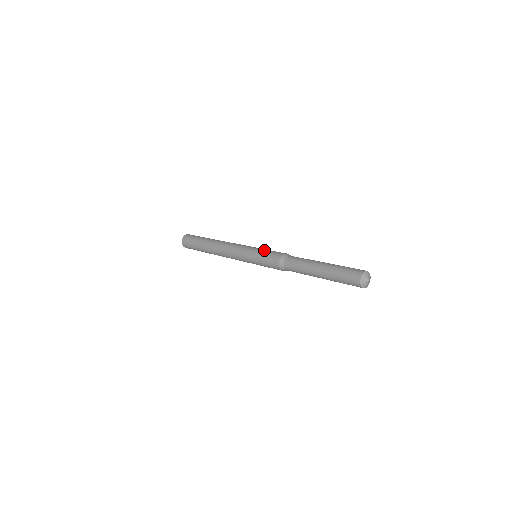
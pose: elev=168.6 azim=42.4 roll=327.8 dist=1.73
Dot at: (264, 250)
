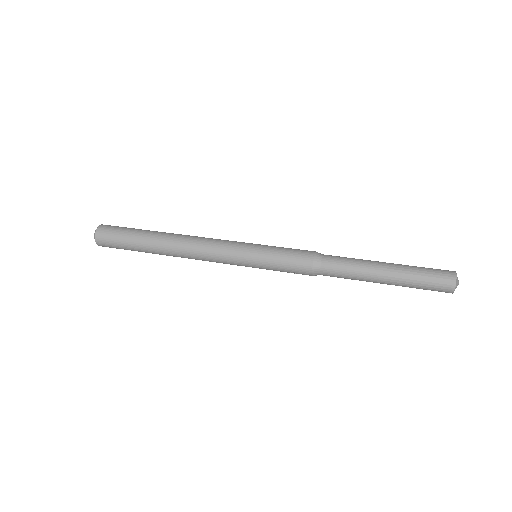
Dot at: (276, 248)
